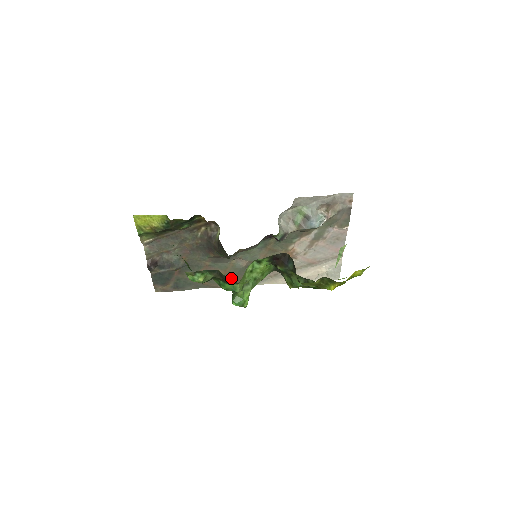
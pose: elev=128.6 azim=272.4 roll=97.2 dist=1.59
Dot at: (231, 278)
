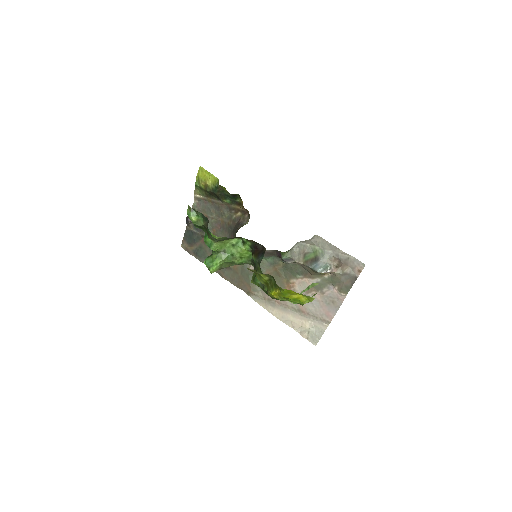
Dot at: (236, 275)
